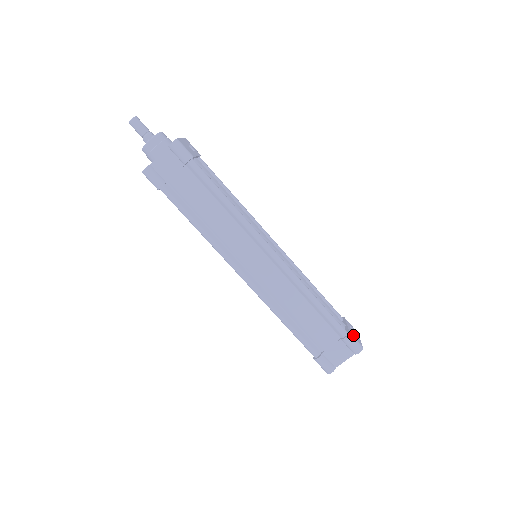
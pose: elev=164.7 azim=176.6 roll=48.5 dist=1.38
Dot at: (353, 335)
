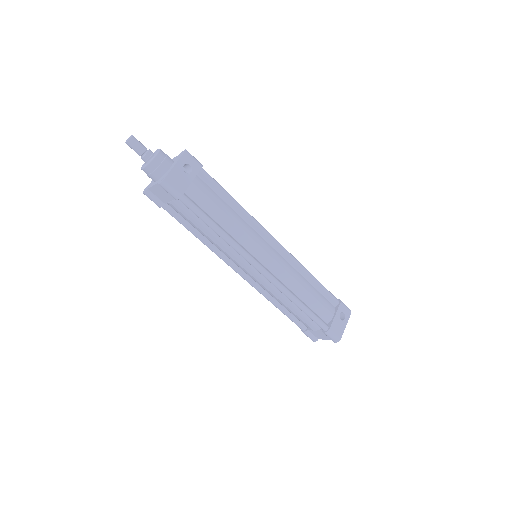
Dot at: (334, 329)
